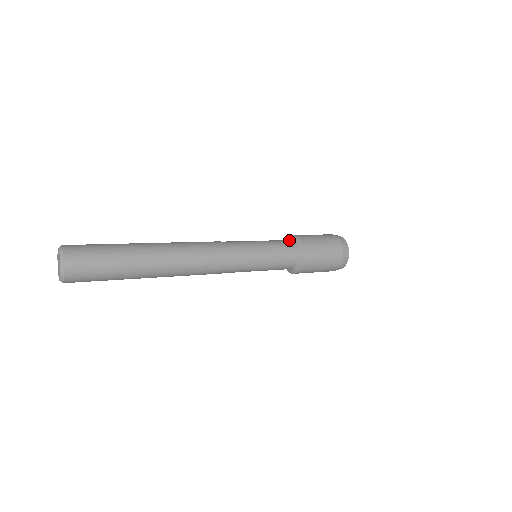
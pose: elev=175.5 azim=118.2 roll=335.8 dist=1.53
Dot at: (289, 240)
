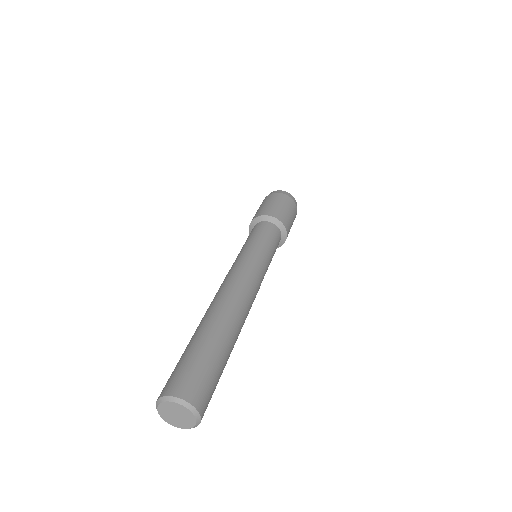
Dot at: (277, 228)
